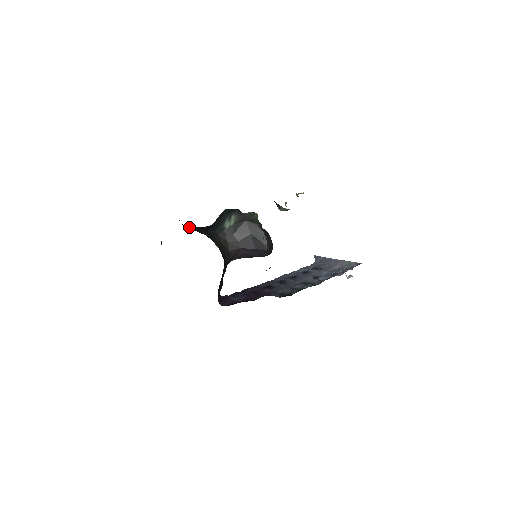
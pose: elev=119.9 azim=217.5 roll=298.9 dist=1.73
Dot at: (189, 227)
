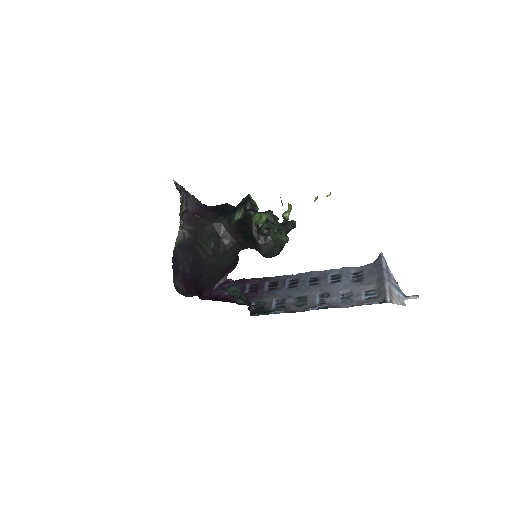
Dot at: (197, 215)
